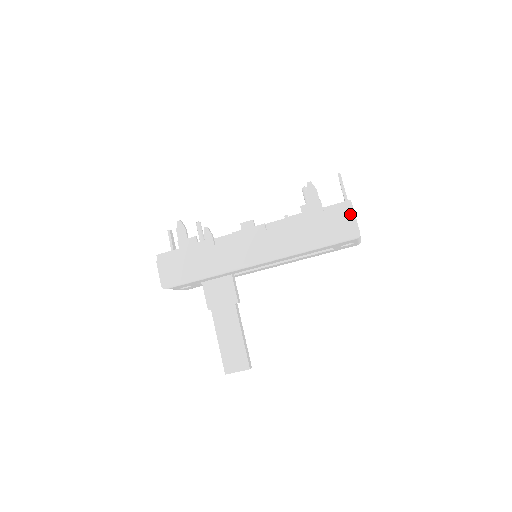
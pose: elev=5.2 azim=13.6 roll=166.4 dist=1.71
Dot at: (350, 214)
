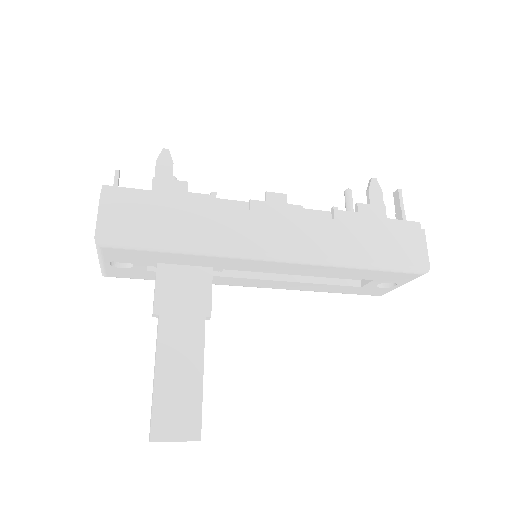
Dot at: (420, 238)
